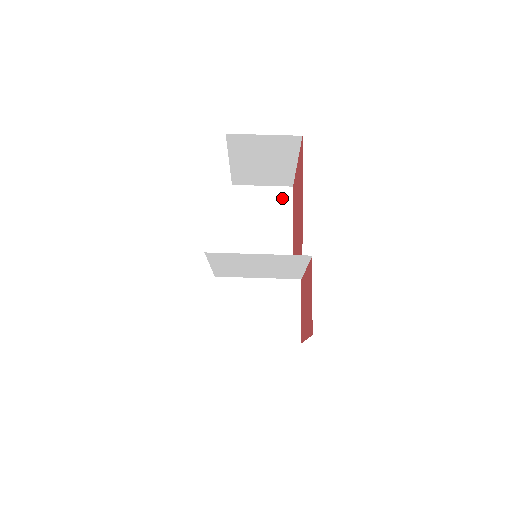
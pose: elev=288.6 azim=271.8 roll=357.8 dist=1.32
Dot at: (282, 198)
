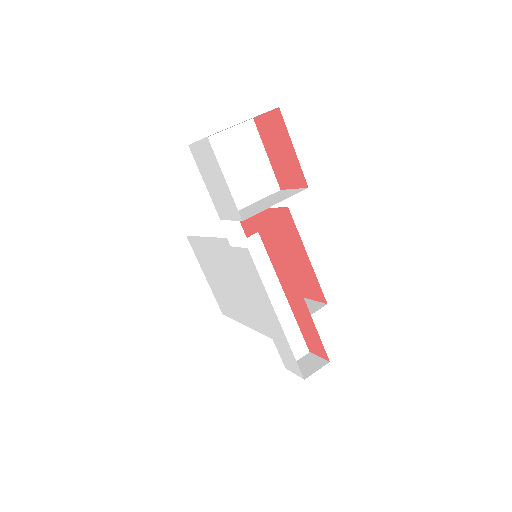
Dot at: occluded
